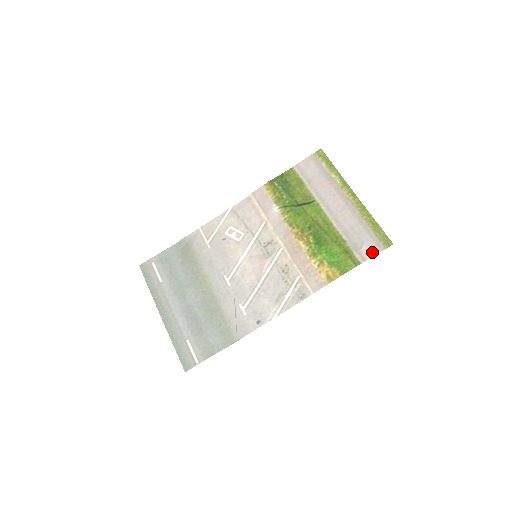
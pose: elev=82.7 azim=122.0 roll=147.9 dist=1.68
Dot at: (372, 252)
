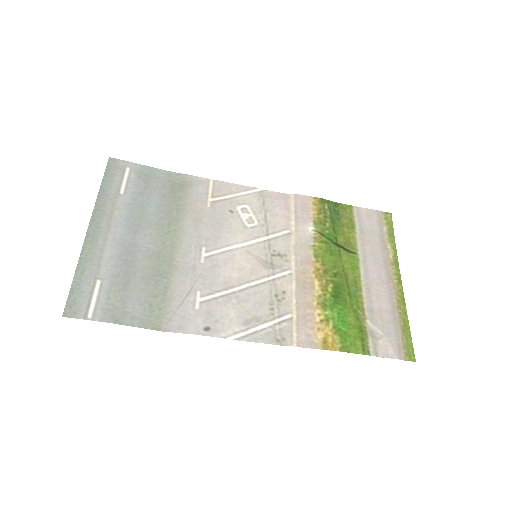
Dot at: (389, 352)
